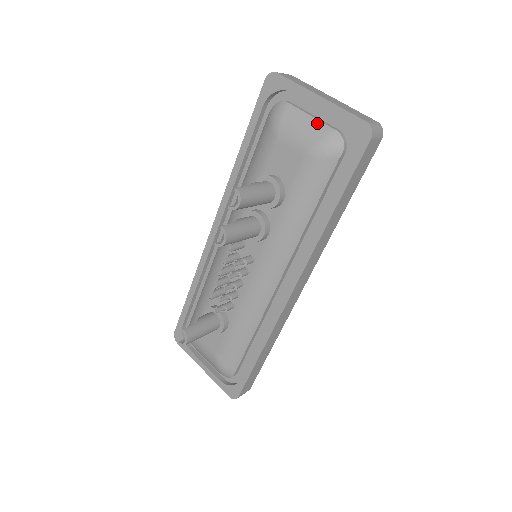
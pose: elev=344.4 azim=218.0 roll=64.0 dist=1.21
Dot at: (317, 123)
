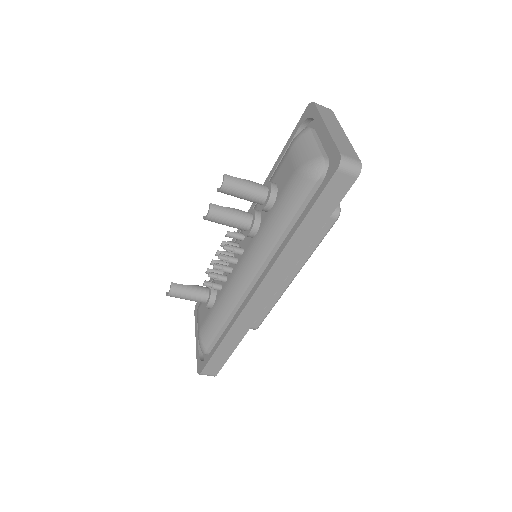
Dot at: (315, 148)
